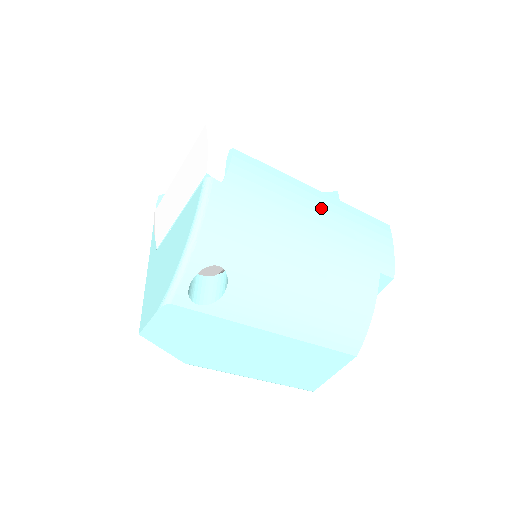
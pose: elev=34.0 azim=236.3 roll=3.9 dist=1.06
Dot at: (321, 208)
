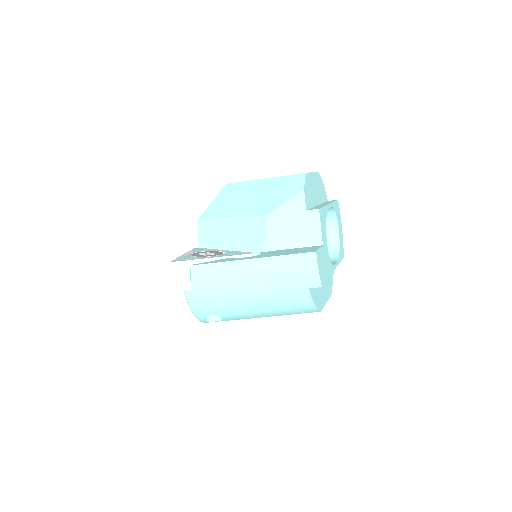
Dot at: (254, 272)
